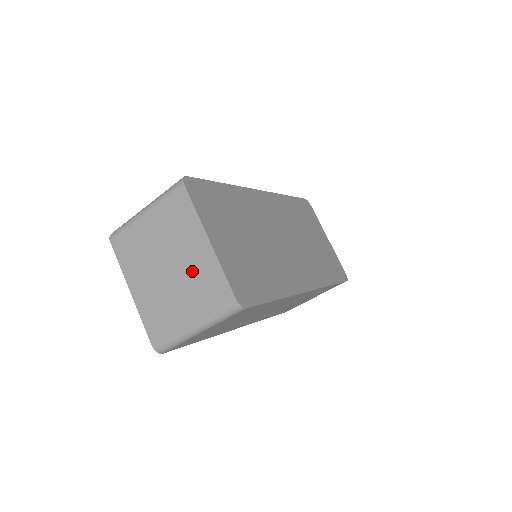
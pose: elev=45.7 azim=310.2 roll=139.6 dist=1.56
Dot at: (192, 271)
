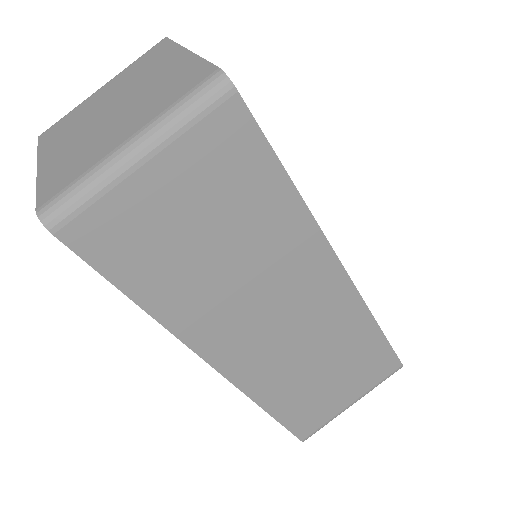
Dot at: (151, 88)
